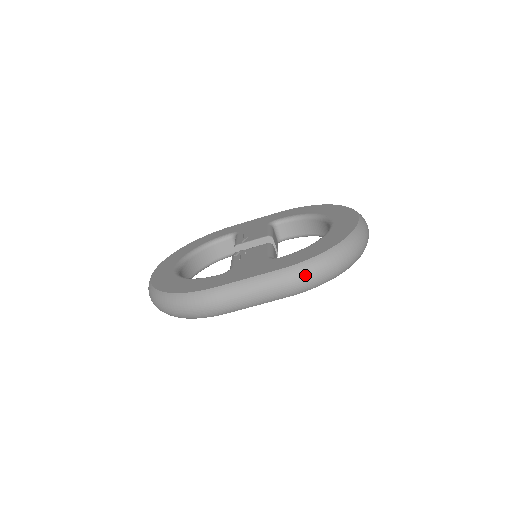
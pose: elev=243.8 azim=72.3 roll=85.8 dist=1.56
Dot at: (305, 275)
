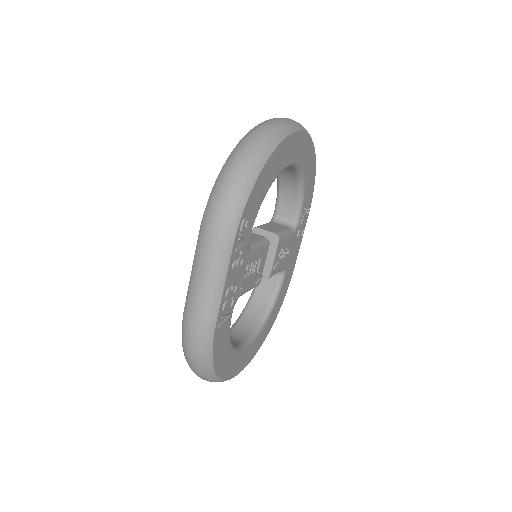
Dot at: (213, 214)
